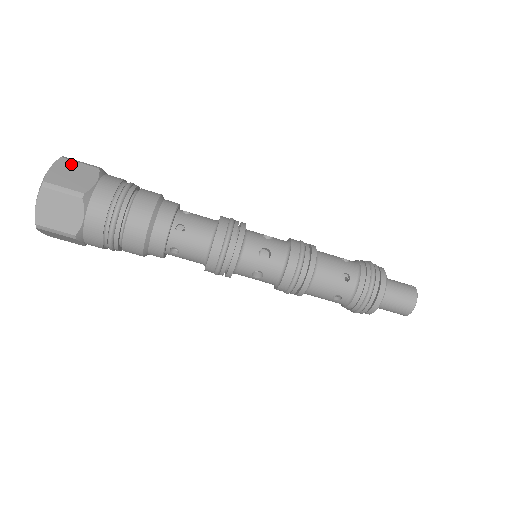
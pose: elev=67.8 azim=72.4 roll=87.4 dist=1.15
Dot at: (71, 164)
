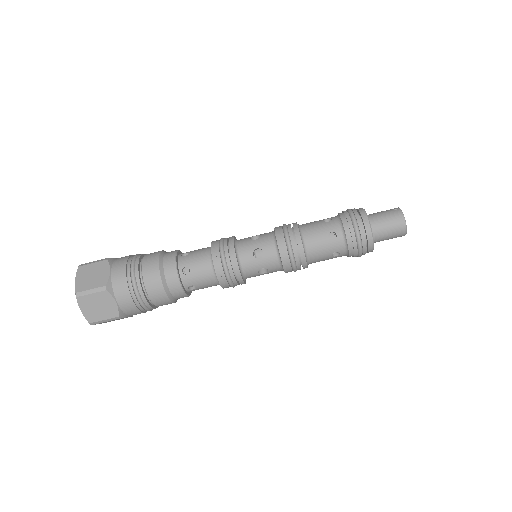
Dot at: (87, 268)
